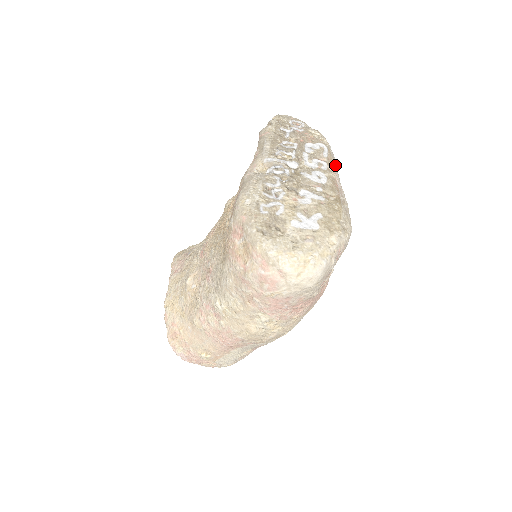
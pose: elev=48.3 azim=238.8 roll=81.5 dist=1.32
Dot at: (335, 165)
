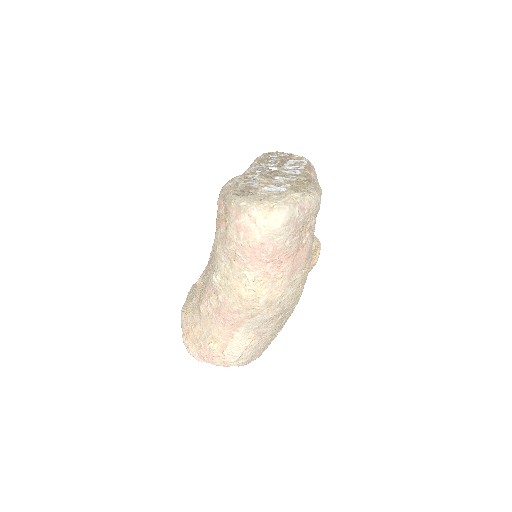
Dot at: (313, 171)
